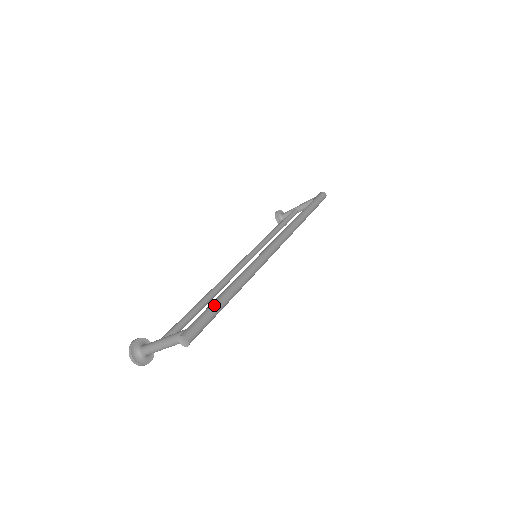
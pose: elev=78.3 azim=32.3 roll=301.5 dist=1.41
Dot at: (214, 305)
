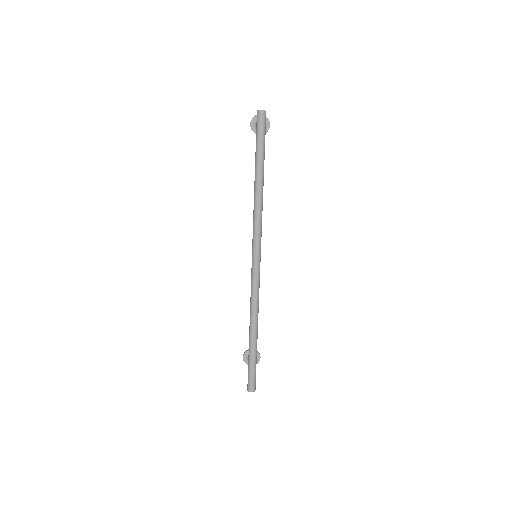
Dot at: (249, 358)
